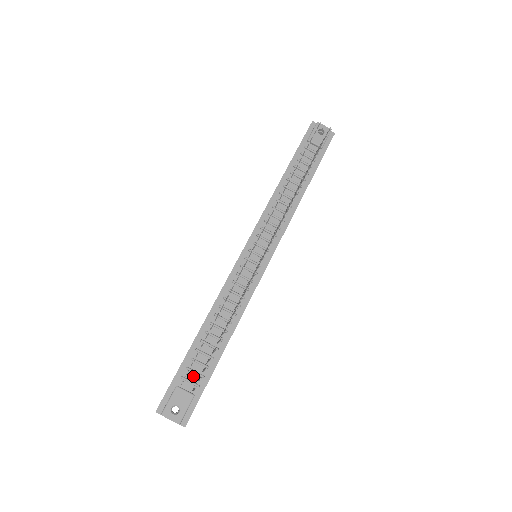
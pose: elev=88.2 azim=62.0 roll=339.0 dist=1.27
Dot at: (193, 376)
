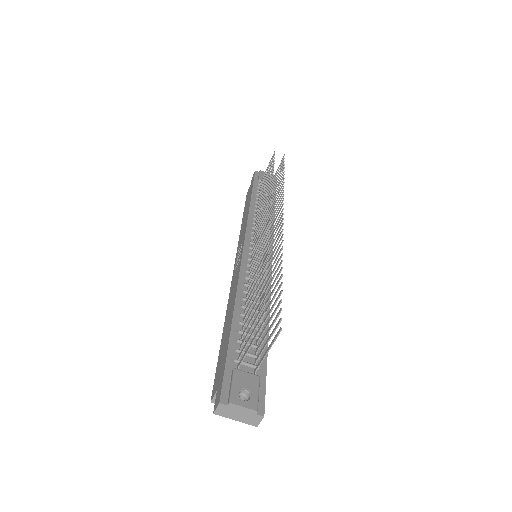
Dot at: (247, 359)
